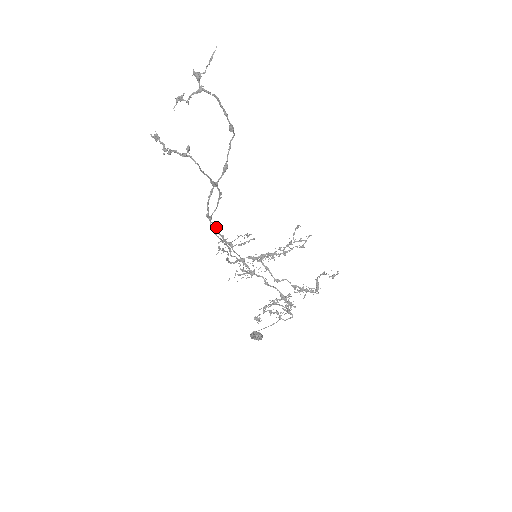
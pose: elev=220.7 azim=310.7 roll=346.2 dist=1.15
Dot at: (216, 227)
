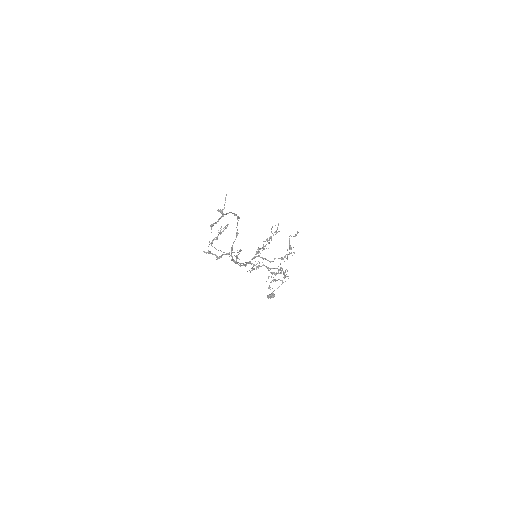
Dot at: (239, 263)
